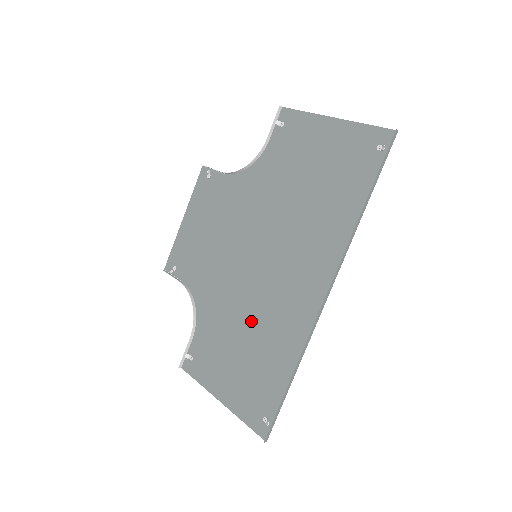
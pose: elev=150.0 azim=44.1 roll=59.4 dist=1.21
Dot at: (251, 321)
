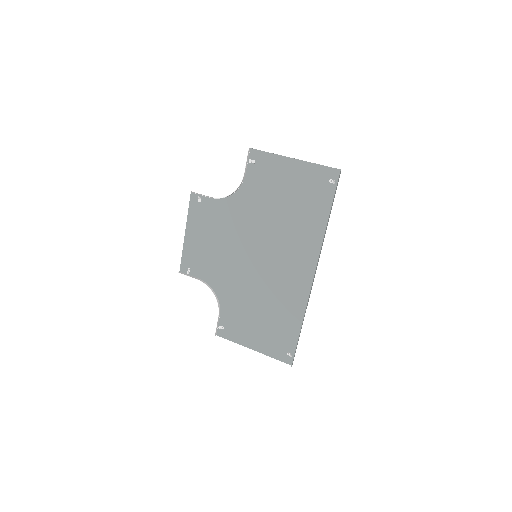
Dot at: (263, 298)
